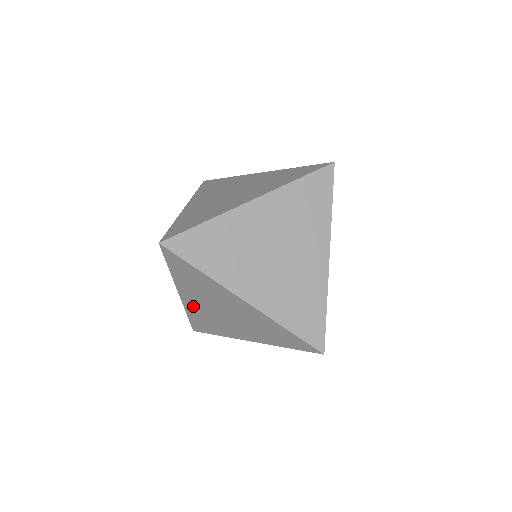
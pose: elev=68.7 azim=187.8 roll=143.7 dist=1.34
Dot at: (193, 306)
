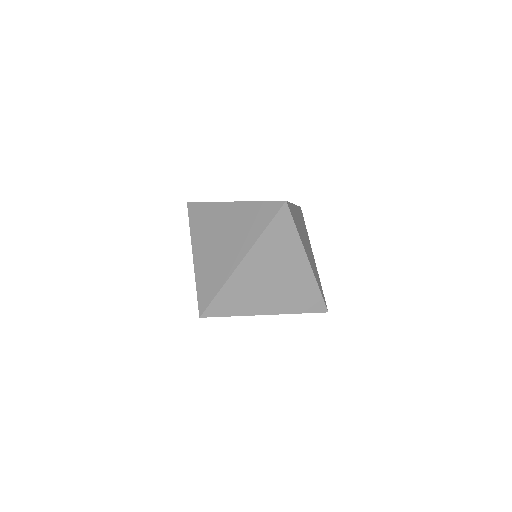
Dot at: (243, 276)
